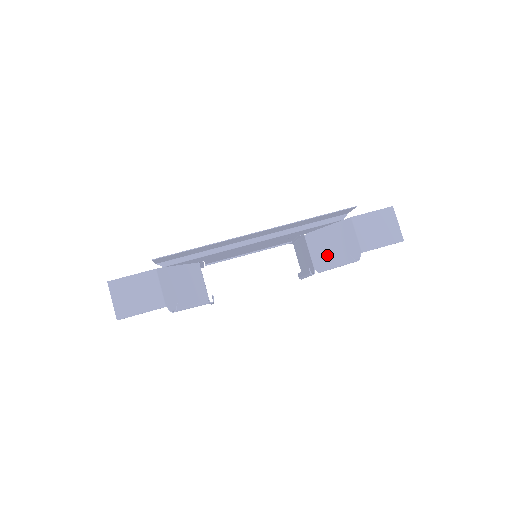
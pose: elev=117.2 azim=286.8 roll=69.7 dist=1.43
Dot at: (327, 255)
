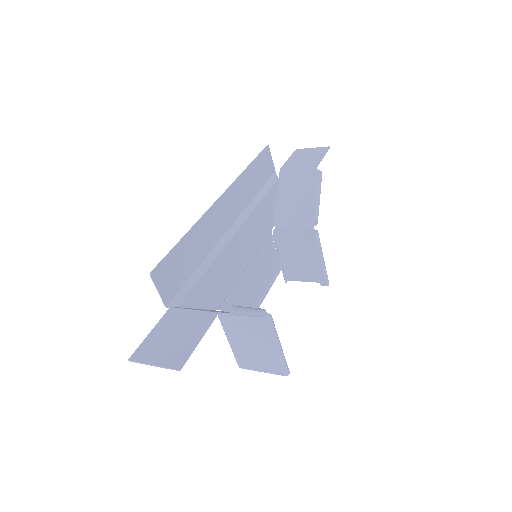
Dot at: (304, 207)
